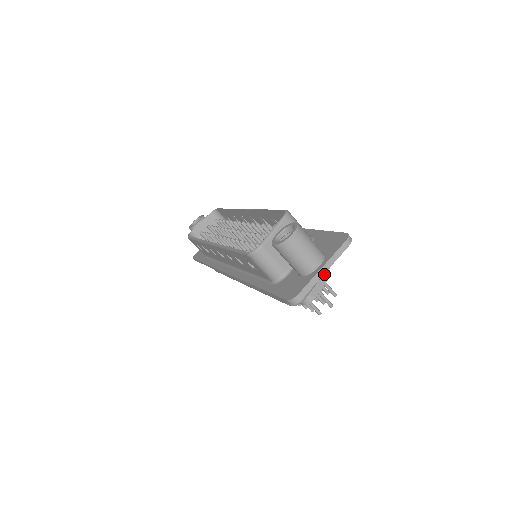
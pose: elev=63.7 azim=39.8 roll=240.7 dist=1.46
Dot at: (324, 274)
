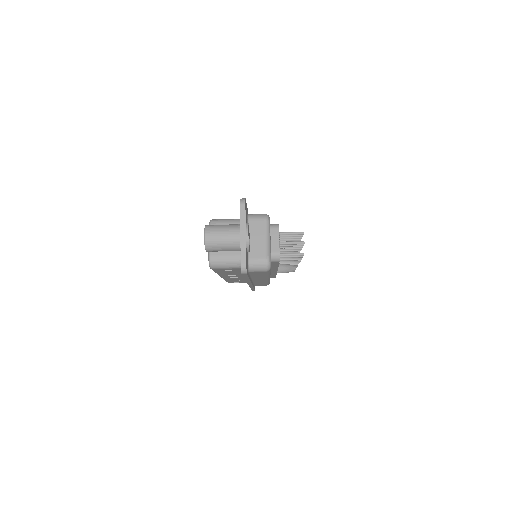
Dot at: (248, 237)
